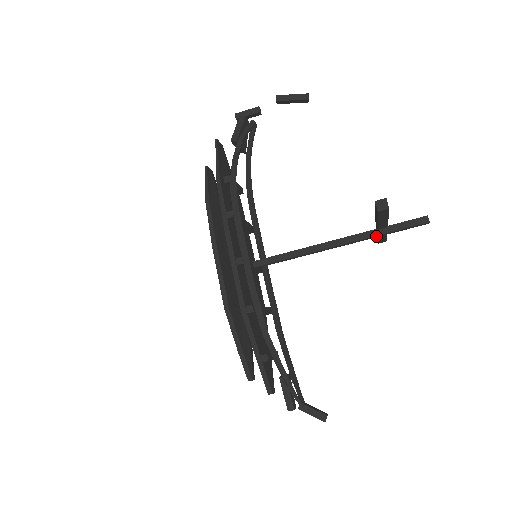
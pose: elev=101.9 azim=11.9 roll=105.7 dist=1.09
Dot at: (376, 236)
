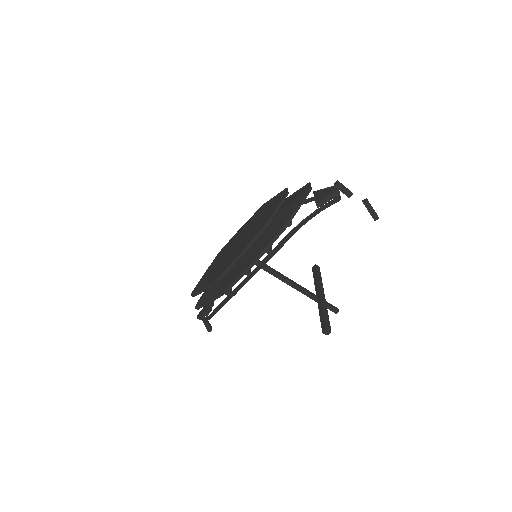
Dot at: (313, 299)
